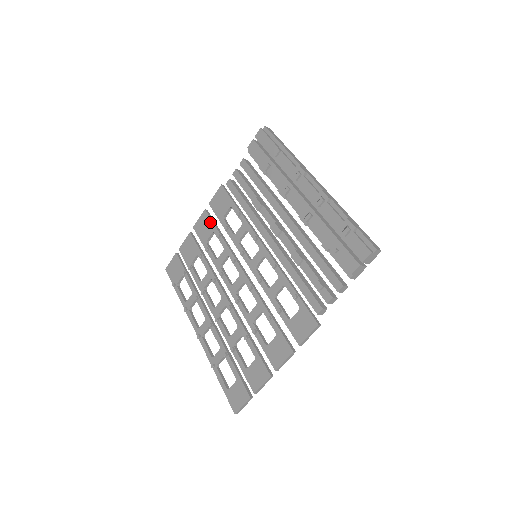
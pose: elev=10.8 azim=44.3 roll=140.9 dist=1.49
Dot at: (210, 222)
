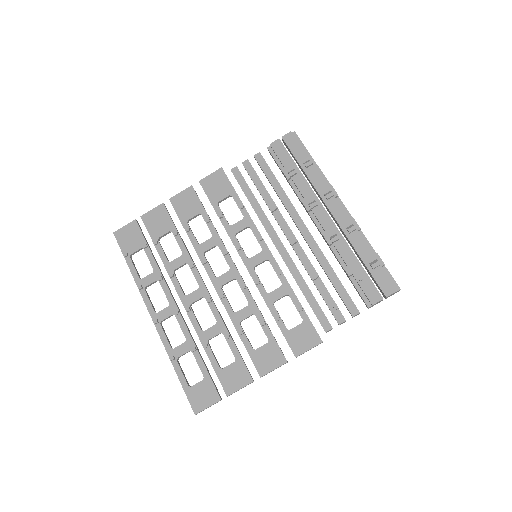
Dot at: (197, 201)
